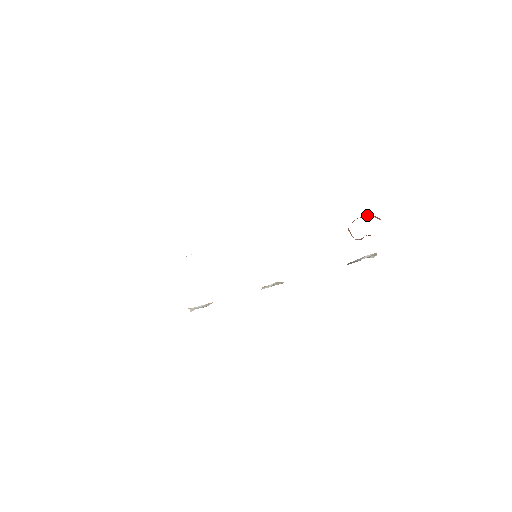
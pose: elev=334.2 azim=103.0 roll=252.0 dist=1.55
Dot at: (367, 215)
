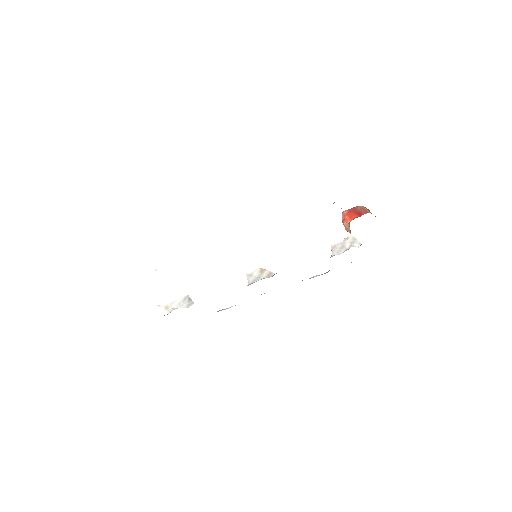
Dot at: (359, 207)
